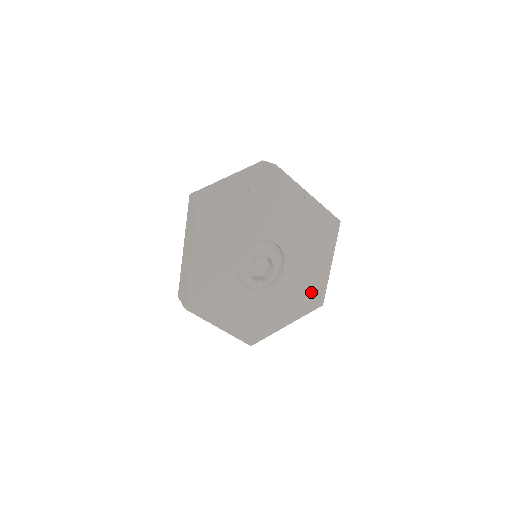
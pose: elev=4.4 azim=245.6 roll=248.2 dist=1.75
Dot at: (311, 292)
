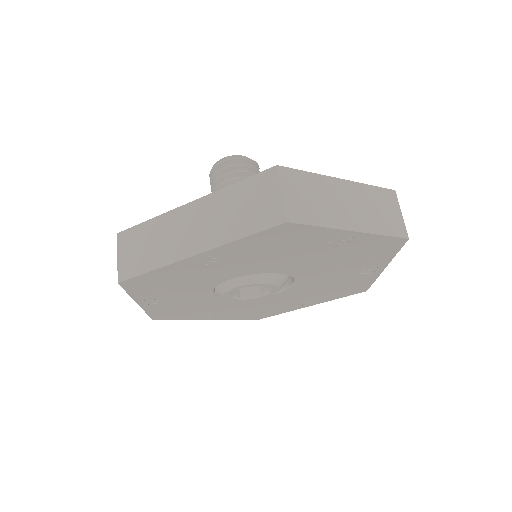
Dot at: (263, 312)
